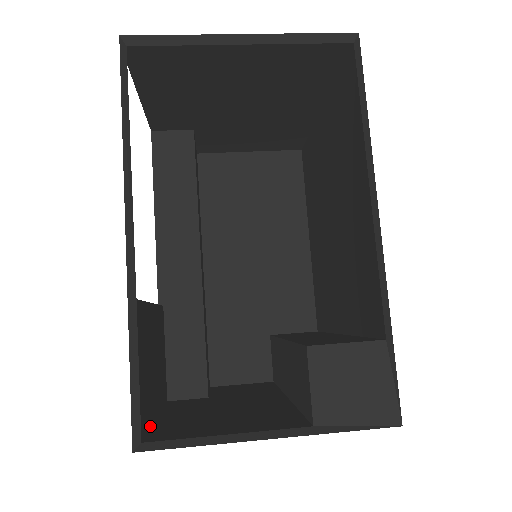
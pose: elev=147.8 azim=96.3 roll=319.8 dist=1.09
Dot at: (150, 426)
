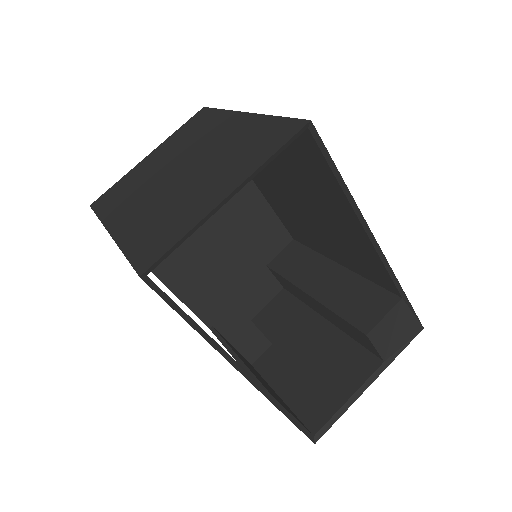
Dot at: (294, 414)
